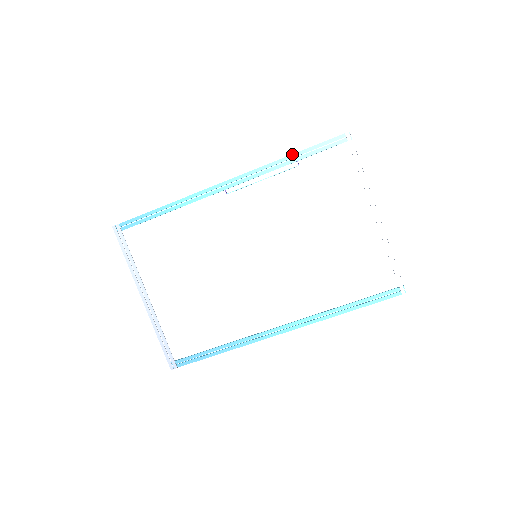
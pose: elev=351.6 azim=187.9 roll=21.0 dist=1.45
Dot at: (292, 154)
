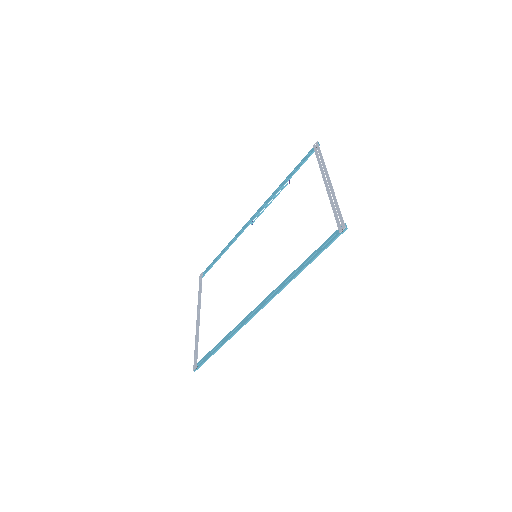
Dot at: (286, 178)
